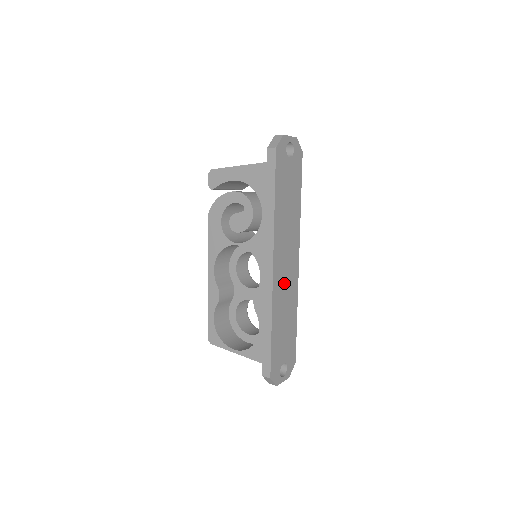
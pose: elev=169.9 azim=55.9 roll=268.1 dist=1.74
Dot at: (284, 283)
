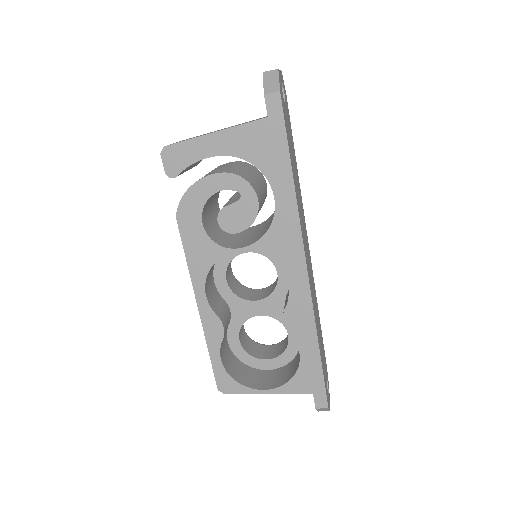
Dot at: (311, 281)
